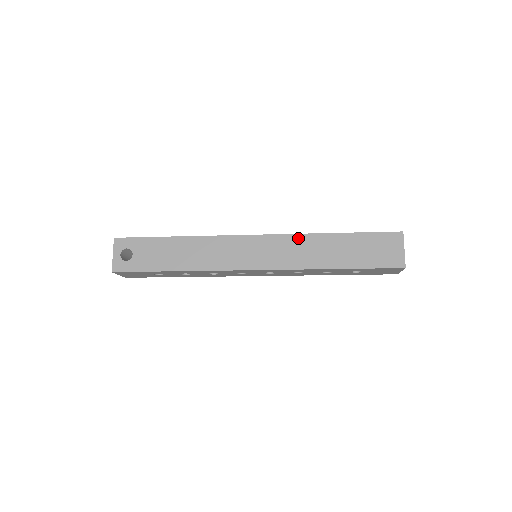
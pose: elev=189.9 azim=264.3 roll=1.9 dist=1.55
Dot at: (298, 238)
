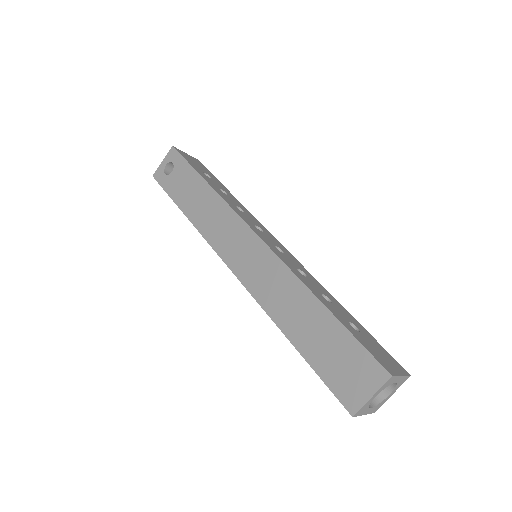
Dot at: (286, 273)
